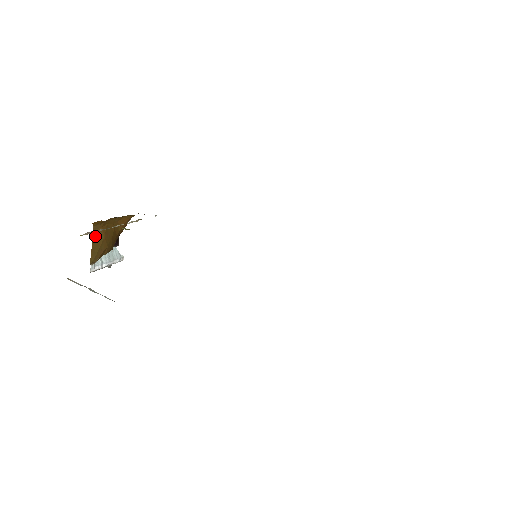
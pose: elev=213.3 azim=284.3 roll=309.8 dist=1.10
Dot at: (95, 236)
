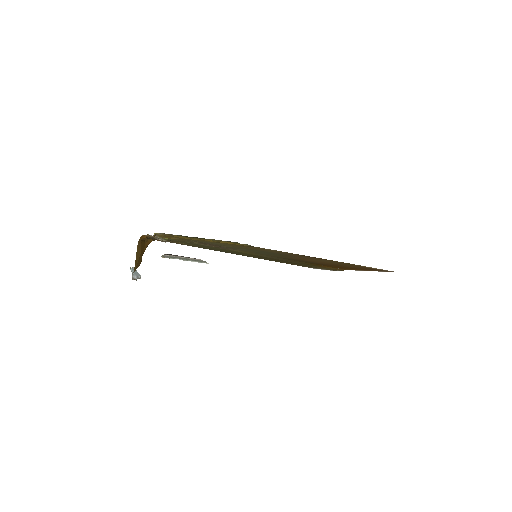
Dot at: (138, 249)
